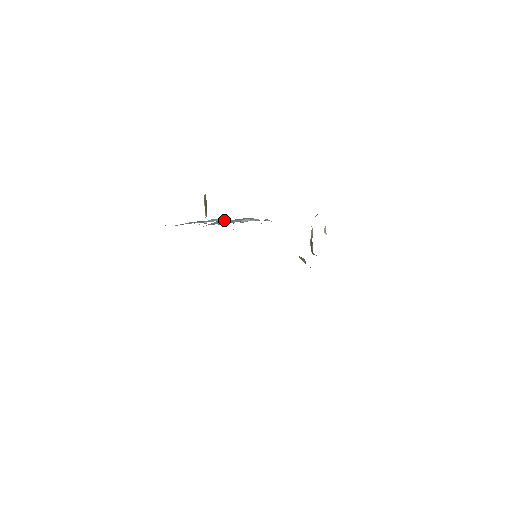
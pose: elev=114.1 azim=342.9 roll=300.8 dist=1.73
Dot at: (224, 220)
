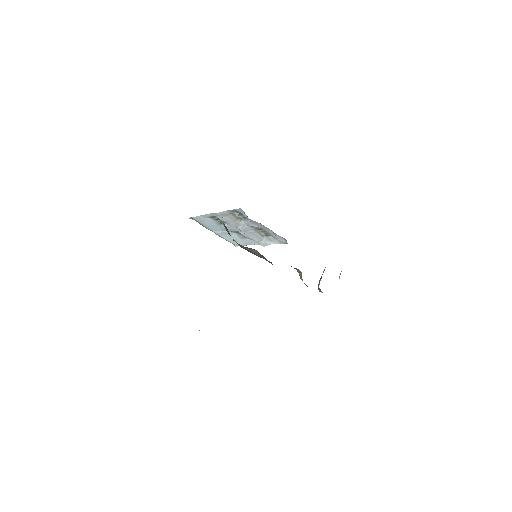
Dot at: (241, 219)
